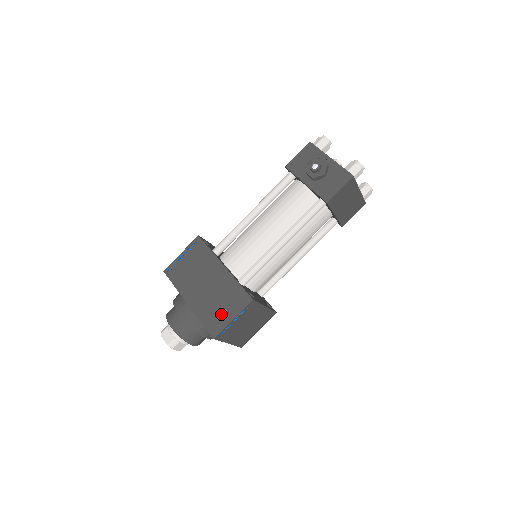
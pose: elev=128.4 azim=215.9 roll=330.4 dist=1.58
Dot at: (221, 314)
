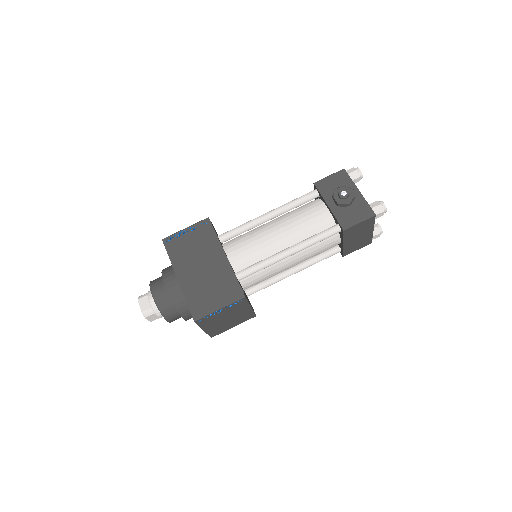
Dot at: (209, 300)
